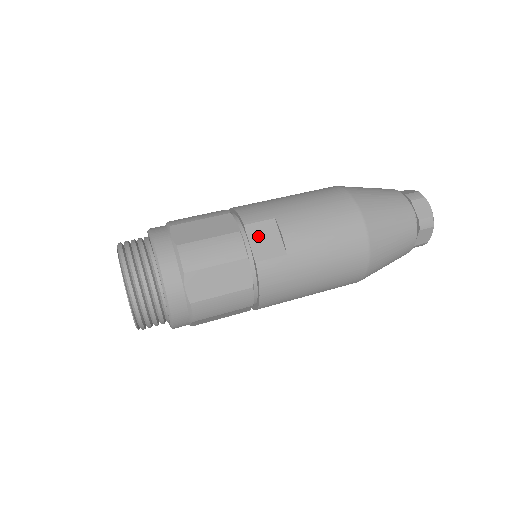
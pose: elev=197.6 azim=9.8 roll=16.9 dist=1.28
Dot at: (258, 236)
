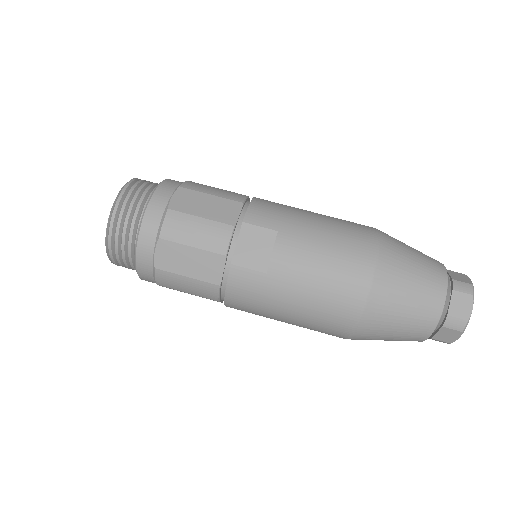
Dot at: (250, 240)
